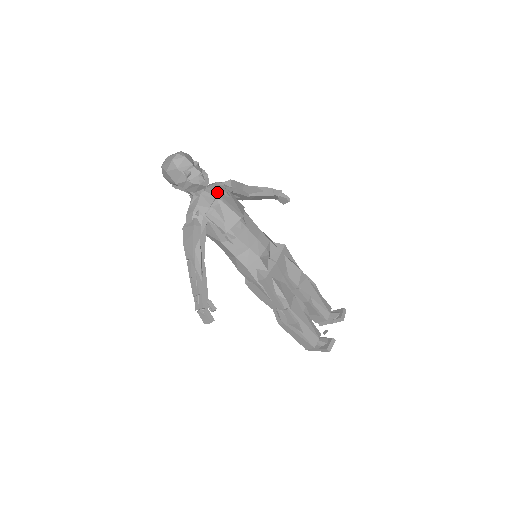
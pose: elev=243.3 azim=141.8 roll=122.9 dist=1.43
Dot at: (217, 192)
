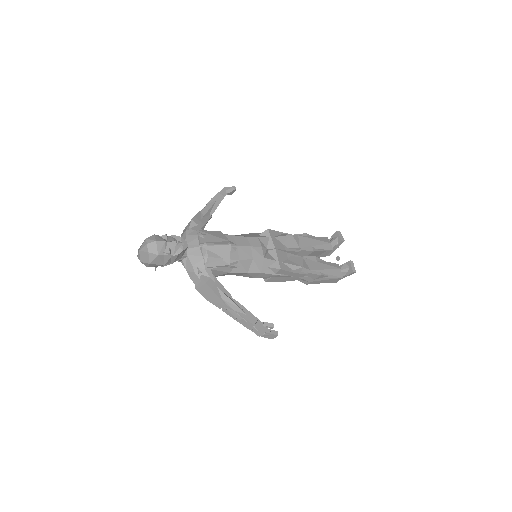
Dot at: (196, 241)
